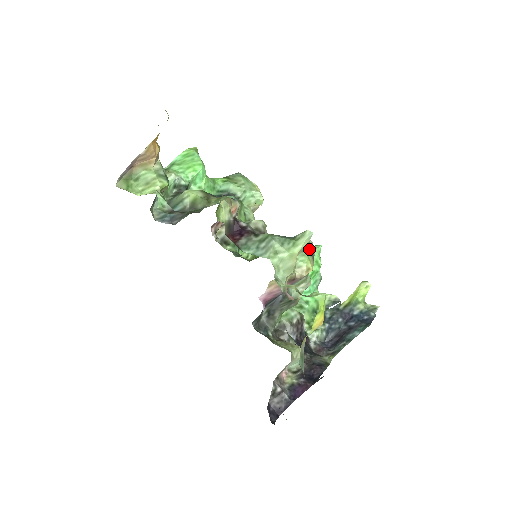
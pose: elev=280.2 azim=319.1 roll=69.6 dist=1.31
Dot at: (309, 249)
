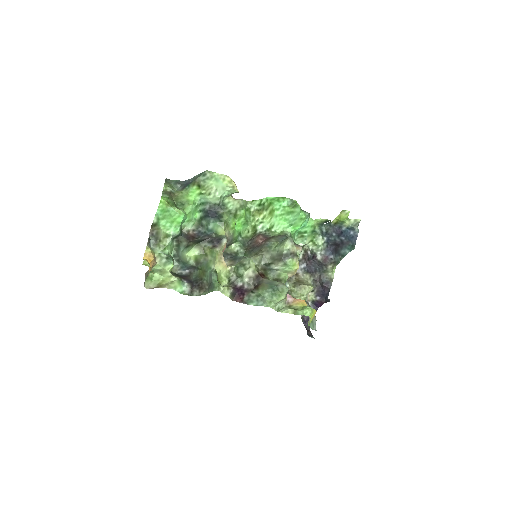
Dot at: (291, 256)
